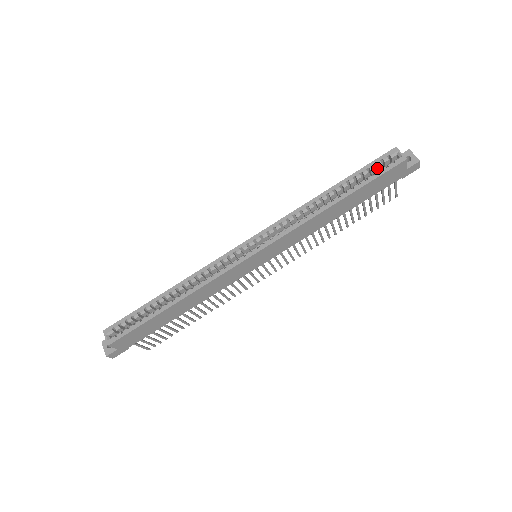
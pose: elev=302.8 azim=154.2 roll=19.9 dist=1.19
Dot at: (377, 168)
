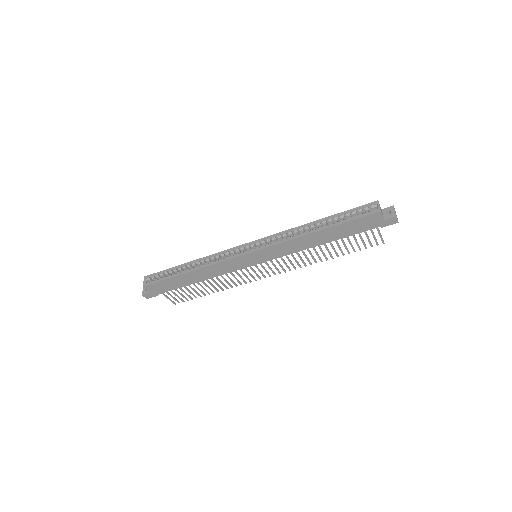
Dot at: (359, 213)
